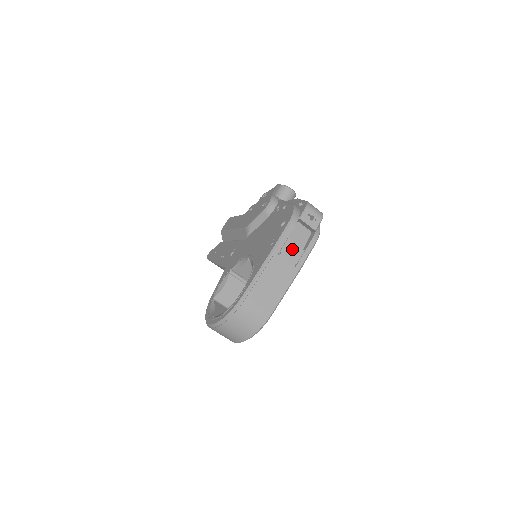
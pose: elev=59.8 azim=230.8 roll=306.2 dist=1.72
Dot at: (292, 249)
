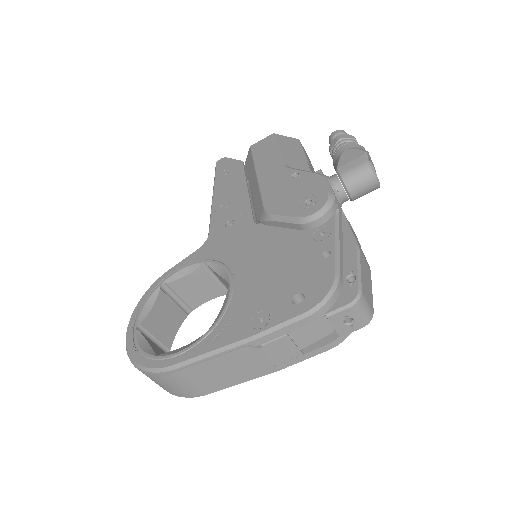
Dot at: (284, 347)
